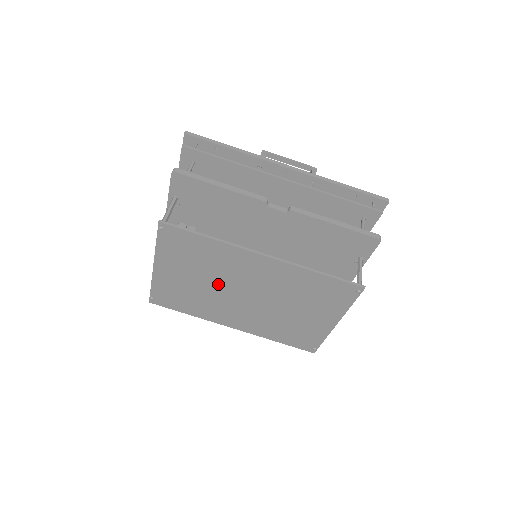
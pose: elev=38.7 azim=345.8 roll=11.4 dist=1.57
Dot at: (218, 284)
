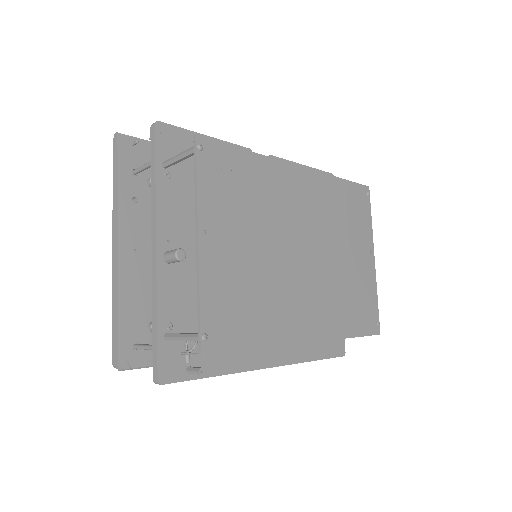
Dot at: (275, 242)
